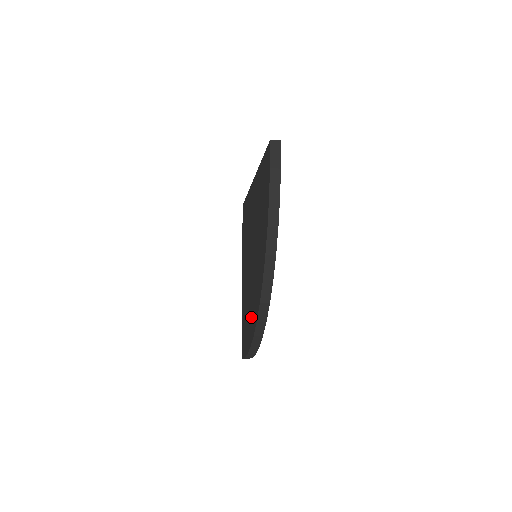
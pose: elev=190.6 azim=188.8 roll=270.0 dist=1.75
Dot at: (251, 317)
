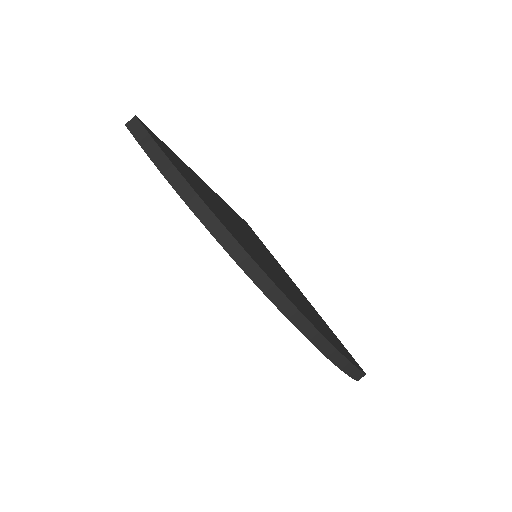
Dot at: occluded
